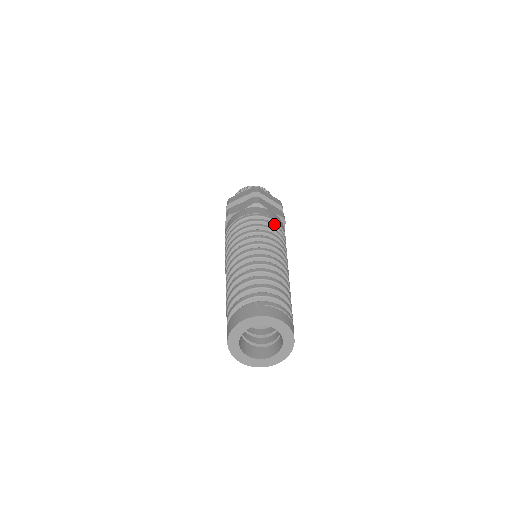
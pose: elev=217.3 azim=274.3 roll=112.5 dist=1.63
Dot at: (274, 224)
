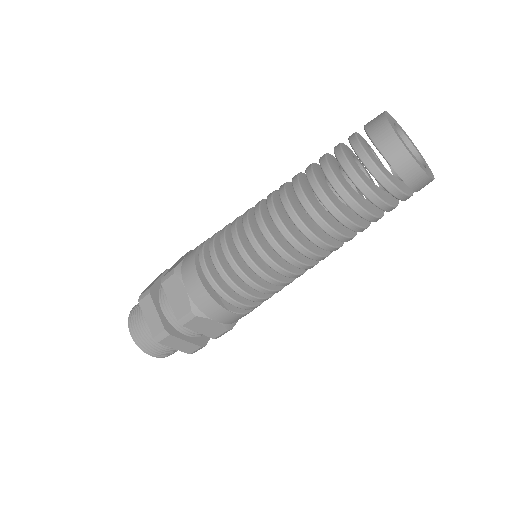
Dot at: occluded
